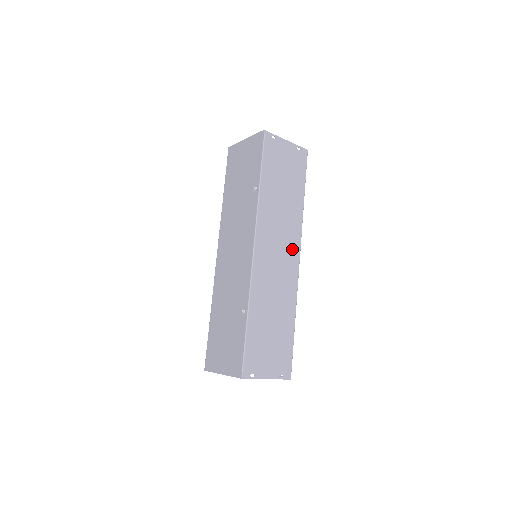
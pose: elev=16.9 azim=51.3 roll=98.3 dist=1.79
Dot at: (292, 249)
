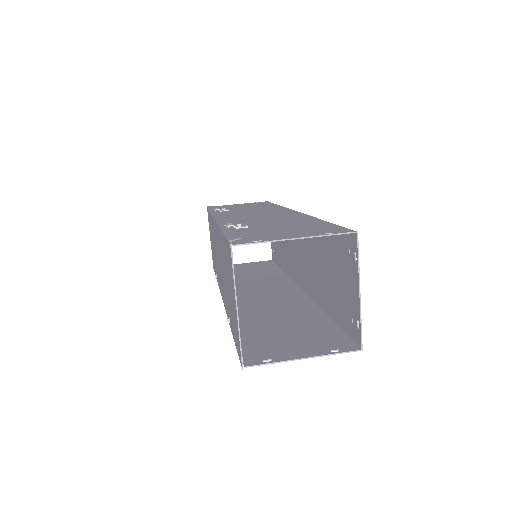
Dot at: (290, 295)
